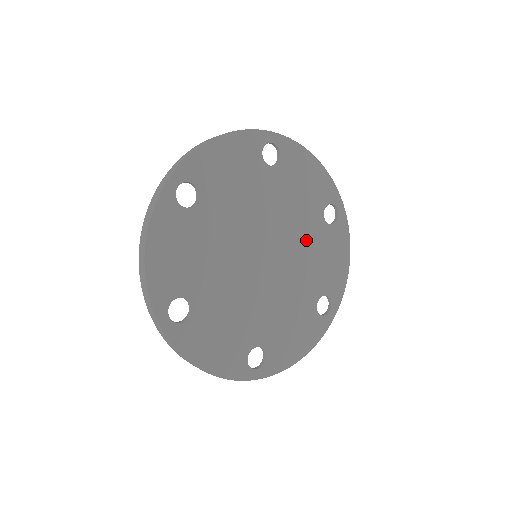
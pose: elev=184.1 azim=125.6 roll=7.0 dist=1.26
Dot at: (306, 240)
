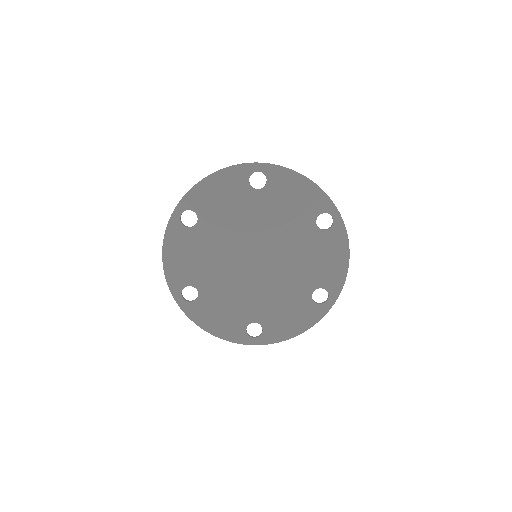
Dot at: (298, 244)
